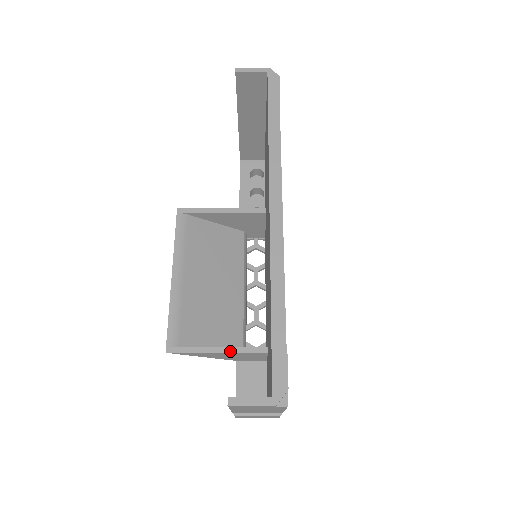
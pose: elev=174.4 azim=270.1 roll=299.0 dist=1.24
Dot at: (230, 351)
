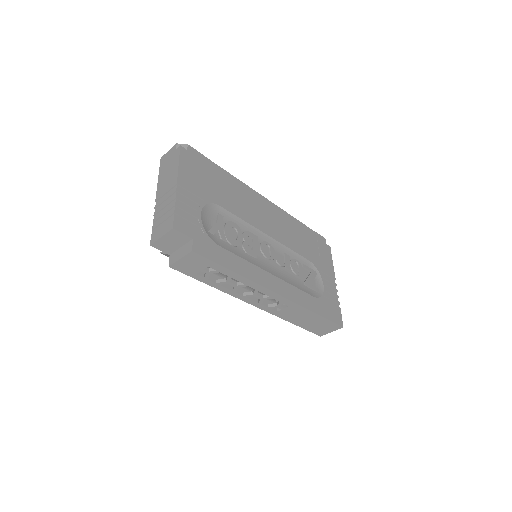
Dot at: occluded
